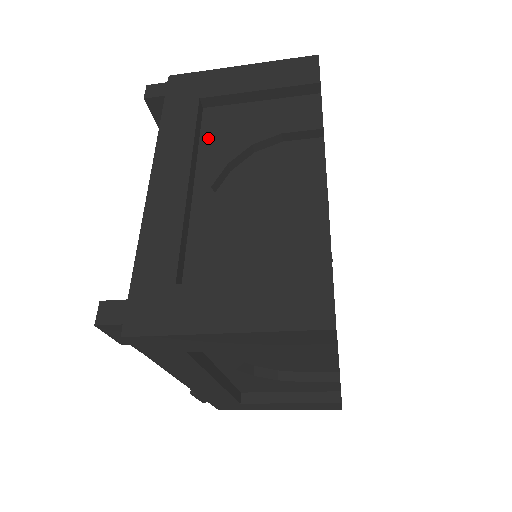
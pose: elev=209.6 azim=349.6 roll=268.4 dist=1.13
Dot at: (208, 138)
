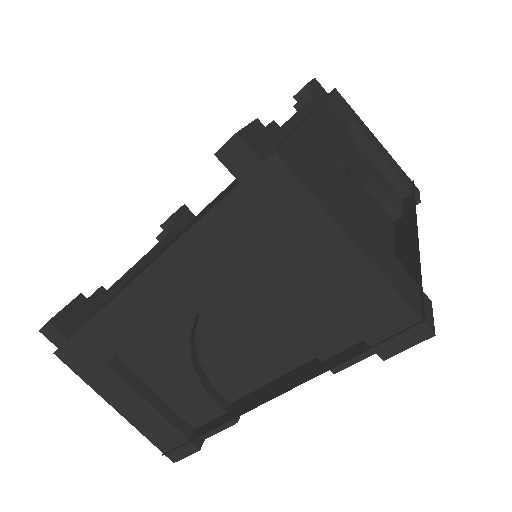
Dot at: (240, 270)
